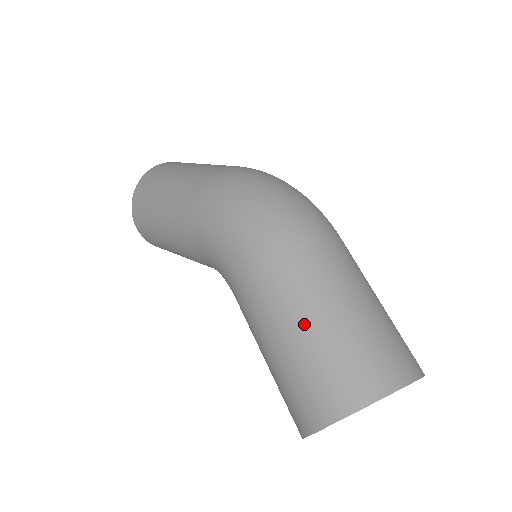
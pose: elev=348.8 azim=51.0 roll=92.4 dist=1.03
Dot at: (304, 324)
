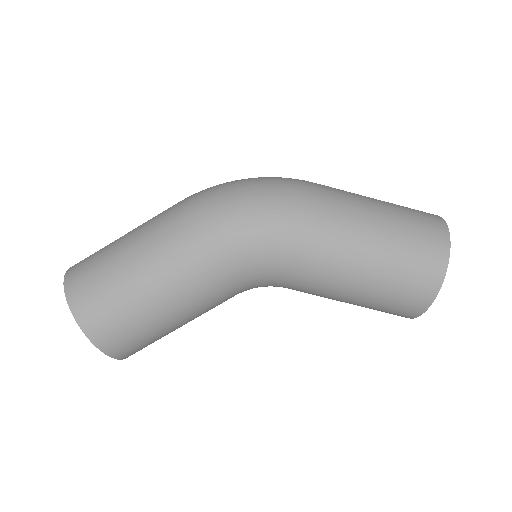
Dot at: (378, 226)
